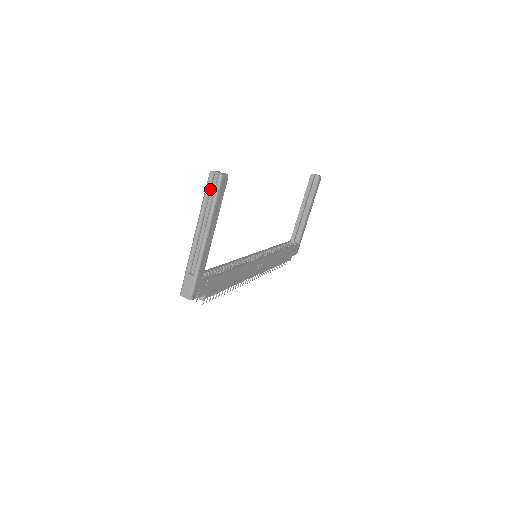
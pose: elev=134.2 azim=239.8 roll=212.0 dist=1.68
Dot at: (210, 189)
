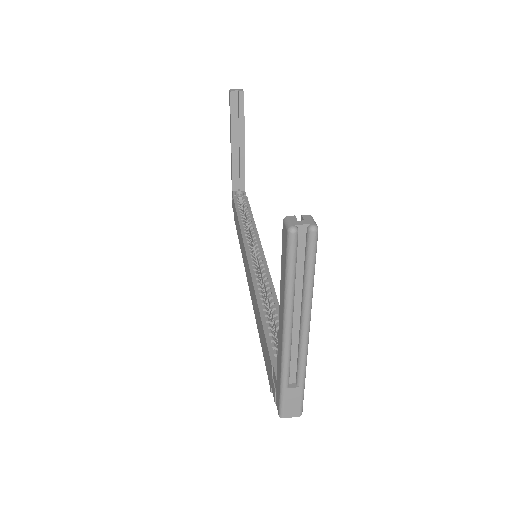
Dot at: (296, 258)
